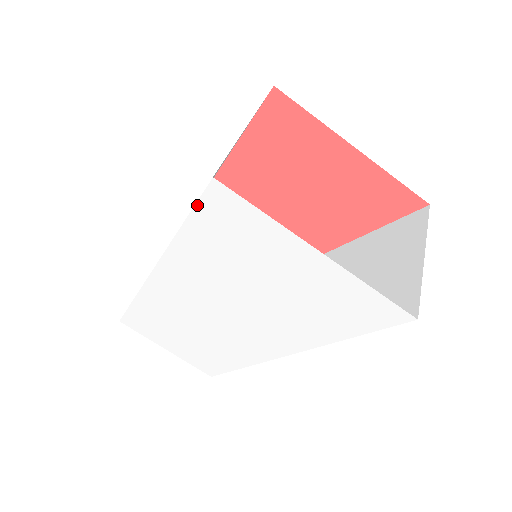
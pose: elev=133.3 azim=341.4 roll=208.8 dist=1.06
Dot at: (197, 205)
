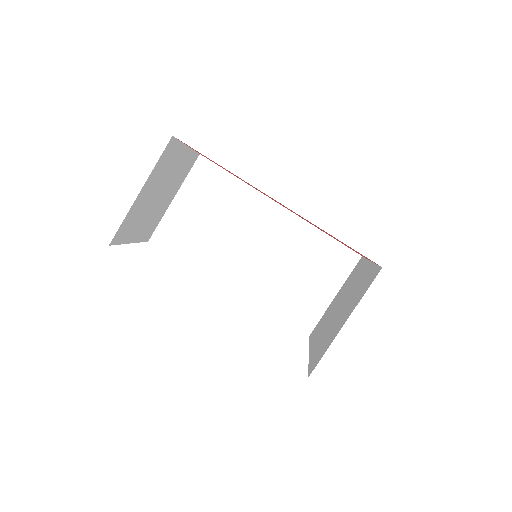
Dot at: occluded
